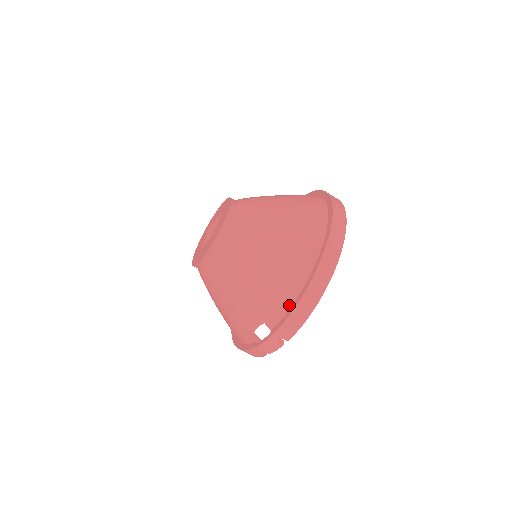
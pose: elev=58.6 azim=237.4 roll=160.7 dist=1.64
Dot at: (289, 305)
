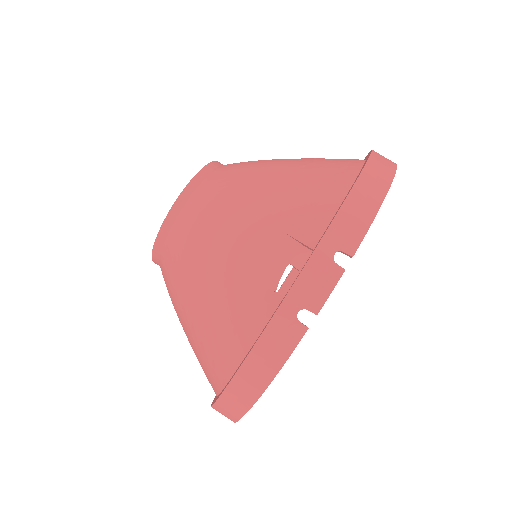
Dot at: (340, 197)
